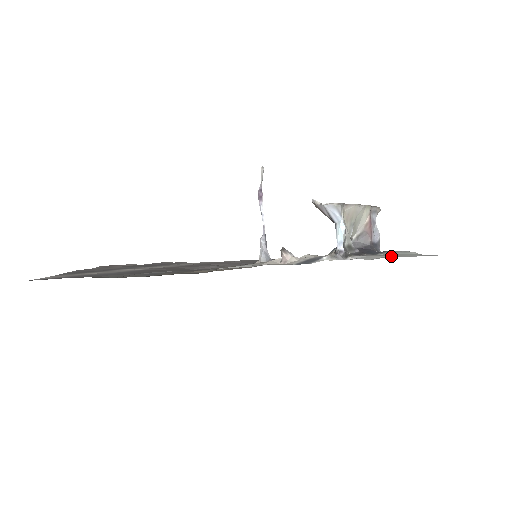
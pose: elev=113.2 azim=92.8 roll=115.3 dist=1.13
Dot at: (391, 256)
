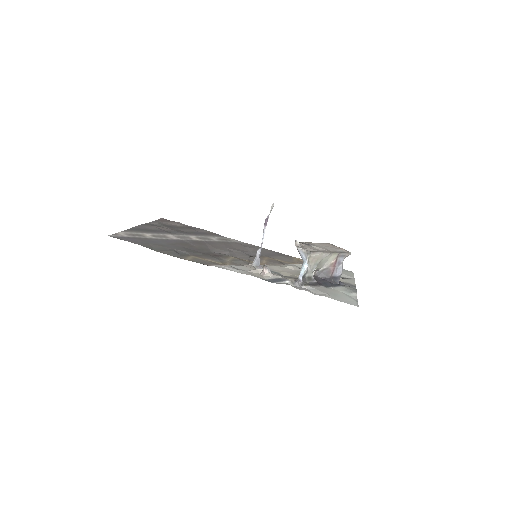
Dot at: (328, 296)
